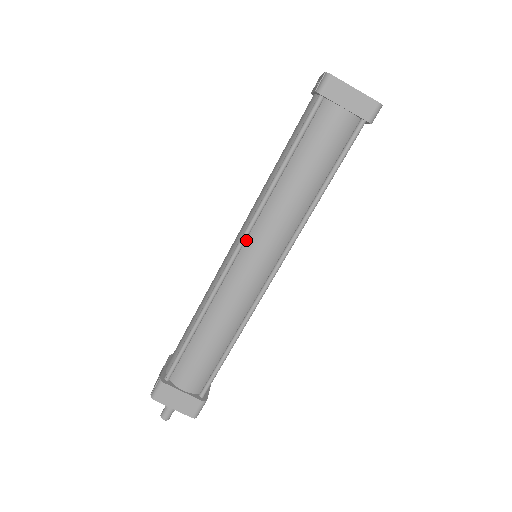
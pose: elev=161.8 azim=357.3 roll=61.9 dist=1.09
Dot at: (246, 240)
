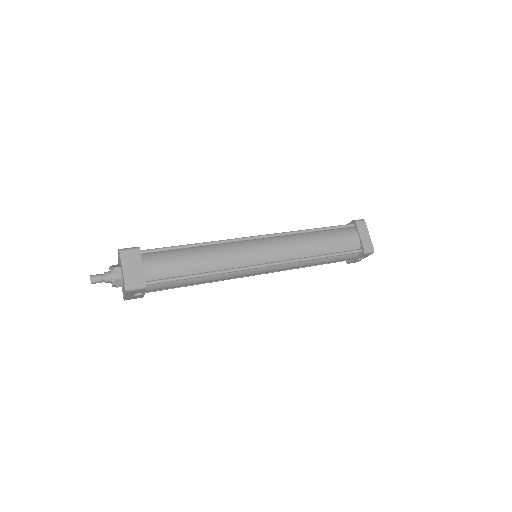
Dot at: (267, 238)
